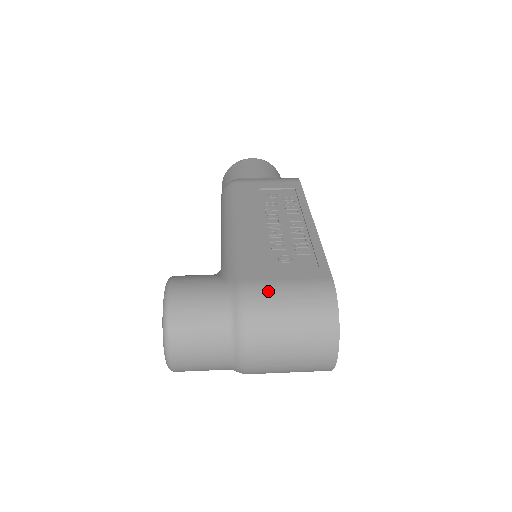
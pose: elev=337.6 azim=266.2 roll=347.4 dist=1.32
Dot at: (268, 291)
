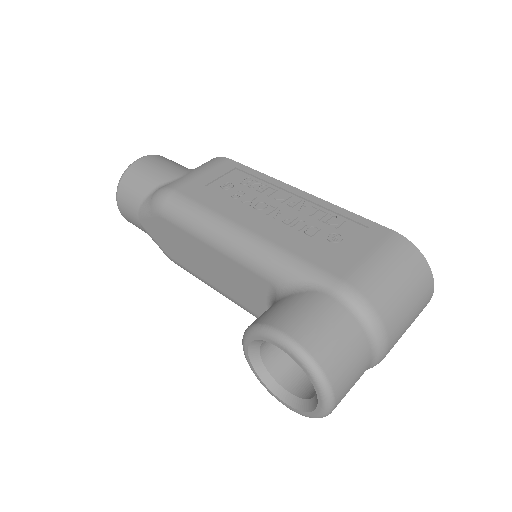
Dot at: (369, 275)
